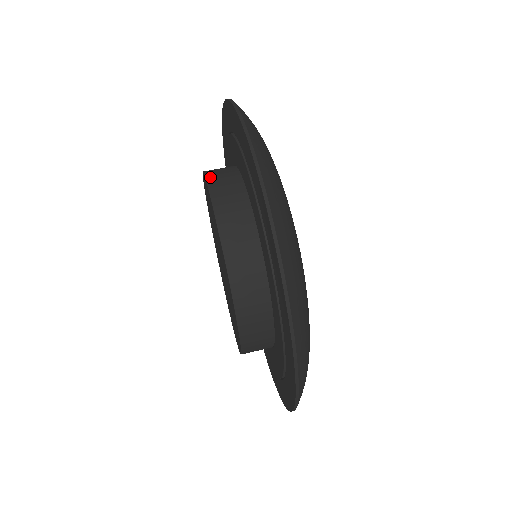
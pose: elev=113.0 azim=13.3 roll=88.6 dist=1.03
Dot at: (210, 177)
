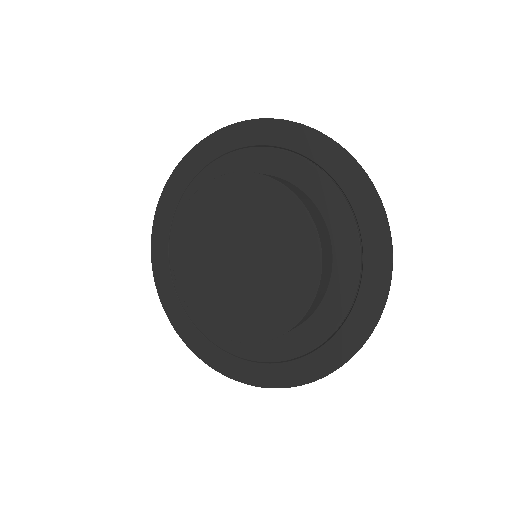
Dot at: occluded
